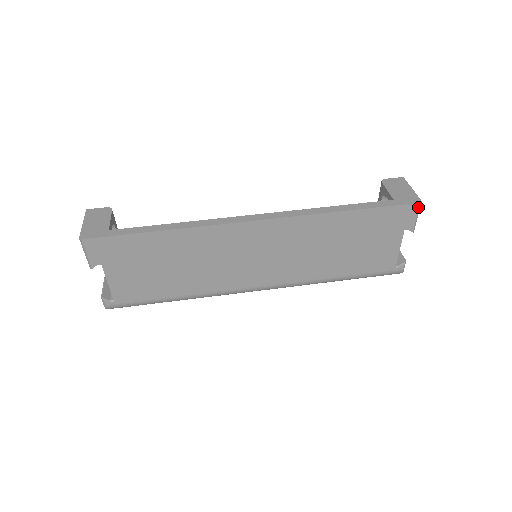
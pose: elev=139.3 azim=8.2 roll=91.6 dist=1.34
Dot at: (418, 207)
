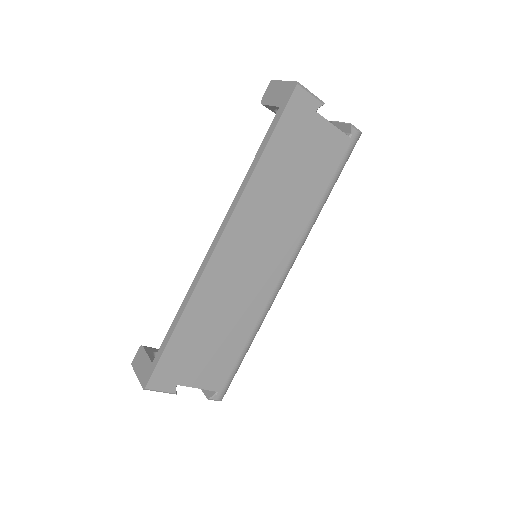
Dot at: (300, 88)
